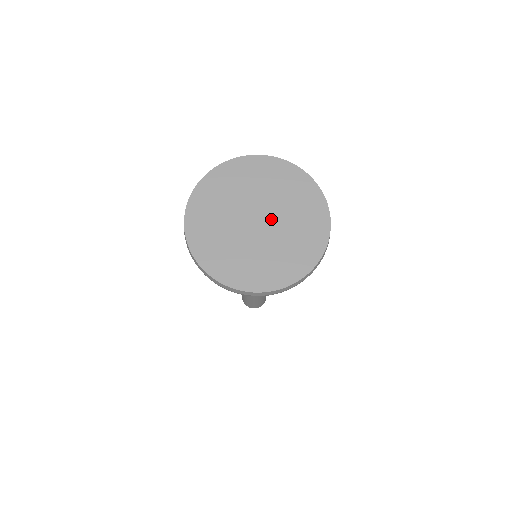
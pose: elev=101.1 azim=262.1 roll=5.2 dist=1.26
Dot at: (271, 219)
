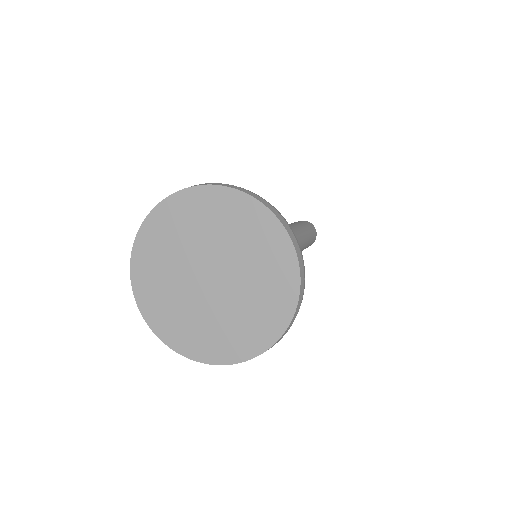
Dot at: (224, 286)
